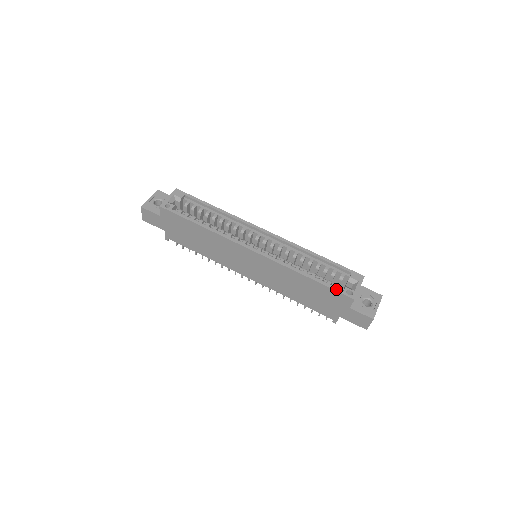
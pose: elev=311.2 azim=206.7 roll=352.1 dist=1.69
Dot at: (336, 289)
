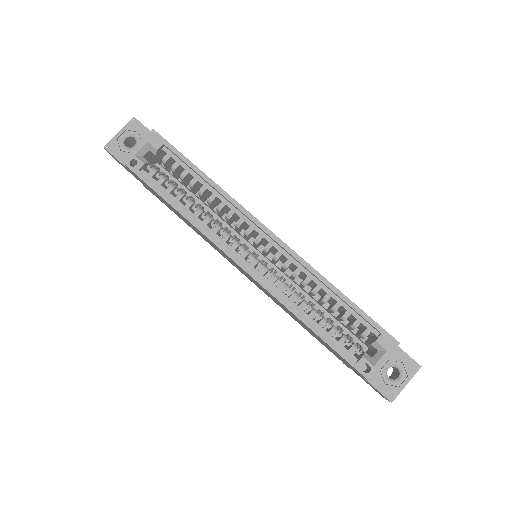
Dot at: (347, 358)
